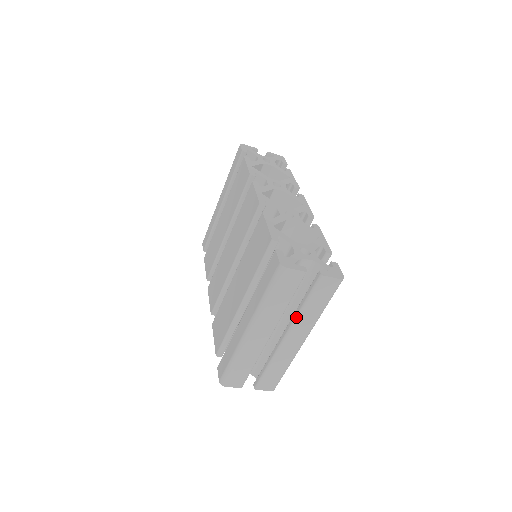
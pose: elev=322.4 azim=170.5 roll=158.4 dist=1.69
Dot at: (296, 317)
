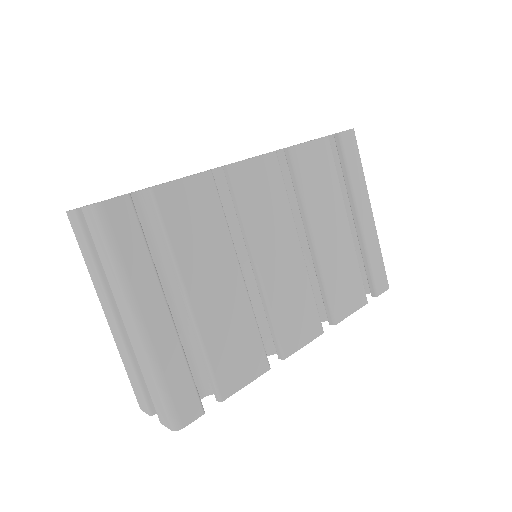
Dot at: (110, 283)
